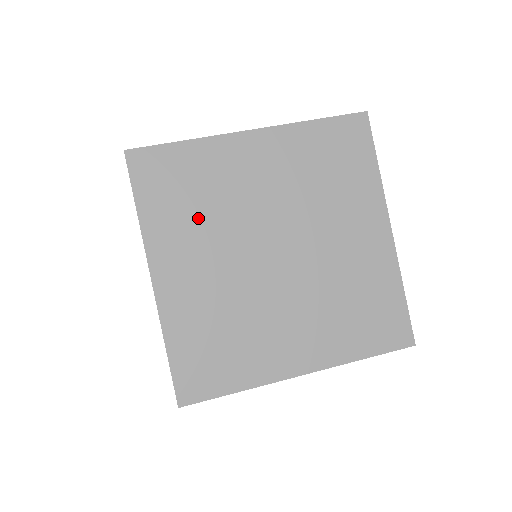
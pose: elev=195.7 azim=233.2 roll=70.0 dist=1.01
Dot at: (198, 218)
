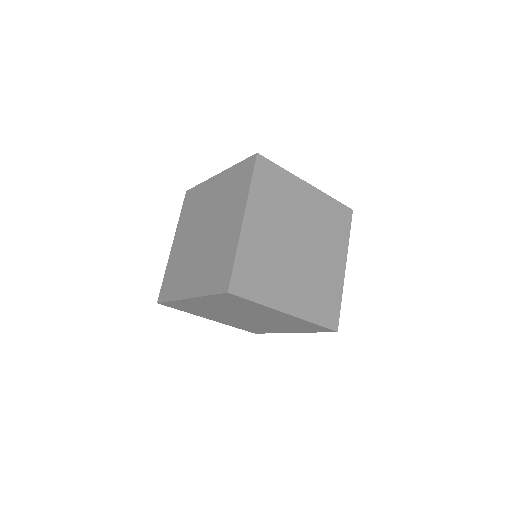
Dot at: (191, 218)
